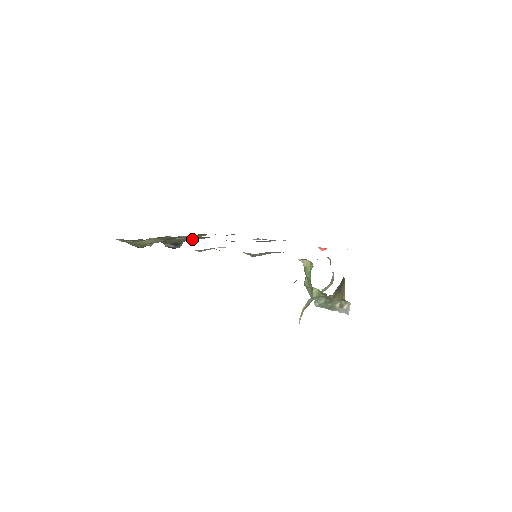
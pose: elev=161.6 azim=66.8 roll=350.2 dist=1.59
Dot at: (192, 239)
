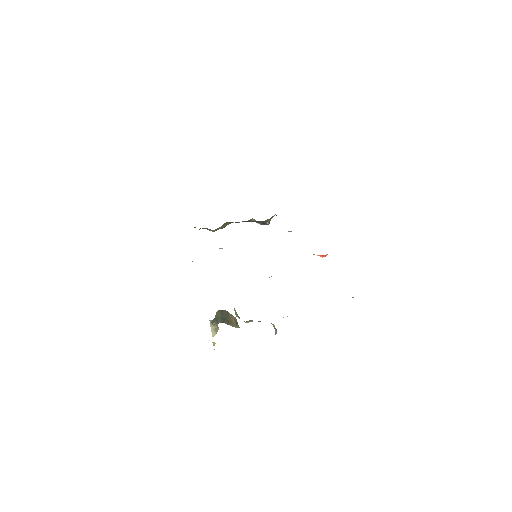
Dot at: (261, 222)
